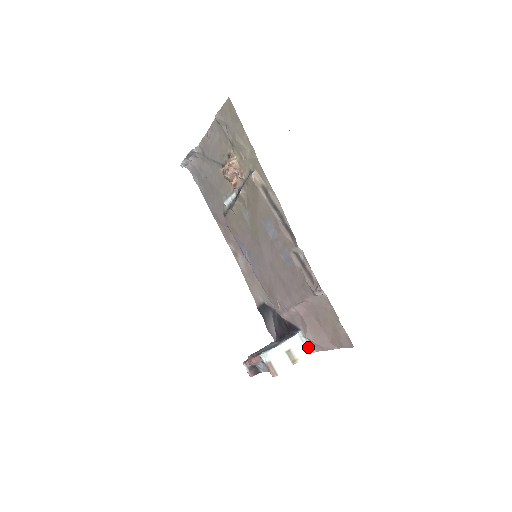
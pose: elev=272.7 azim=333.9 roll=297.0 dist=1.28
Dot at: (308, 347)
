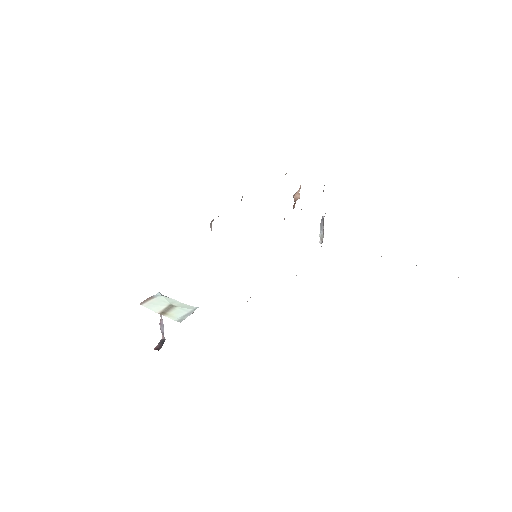
Dot at: occluded
